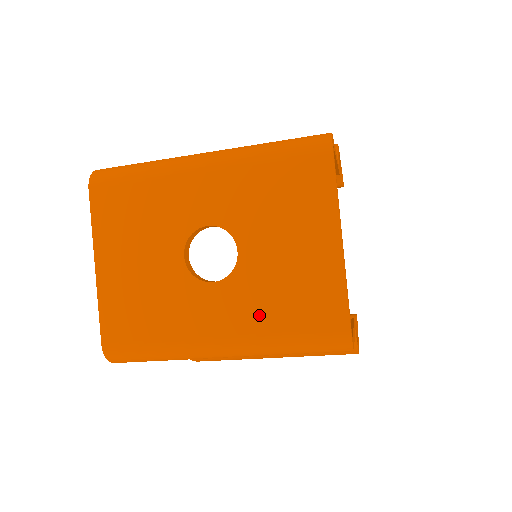
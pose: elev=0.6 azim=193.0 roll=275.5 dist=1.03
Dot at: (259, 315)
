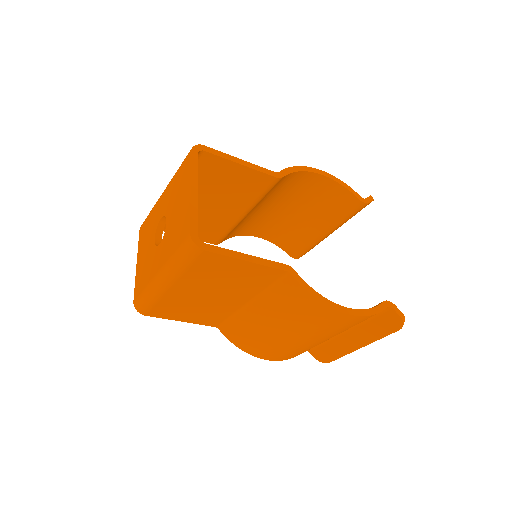
Dot at: (168, 249)
